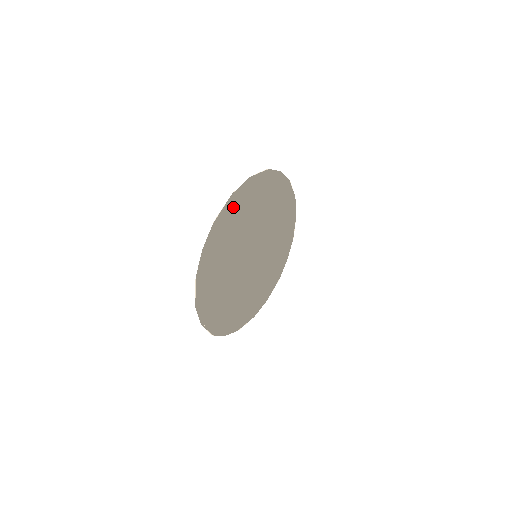
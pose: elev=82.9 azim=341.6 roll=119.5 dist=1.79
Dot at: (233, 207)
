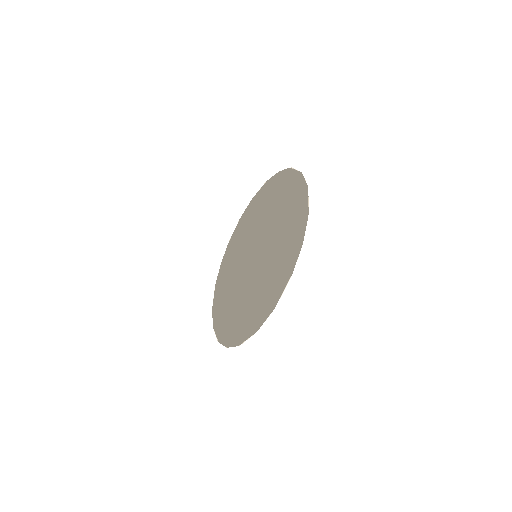
Dot at: (301, 200)
